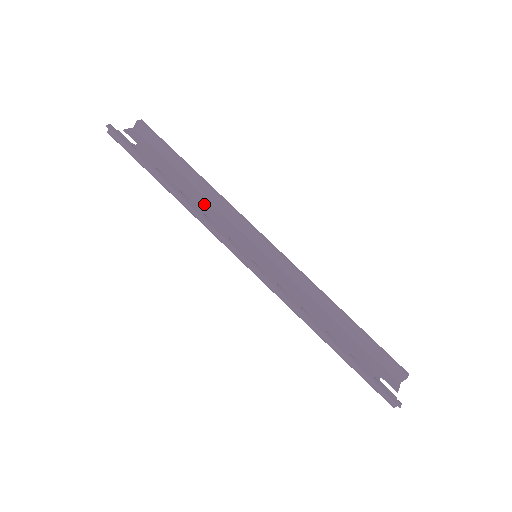
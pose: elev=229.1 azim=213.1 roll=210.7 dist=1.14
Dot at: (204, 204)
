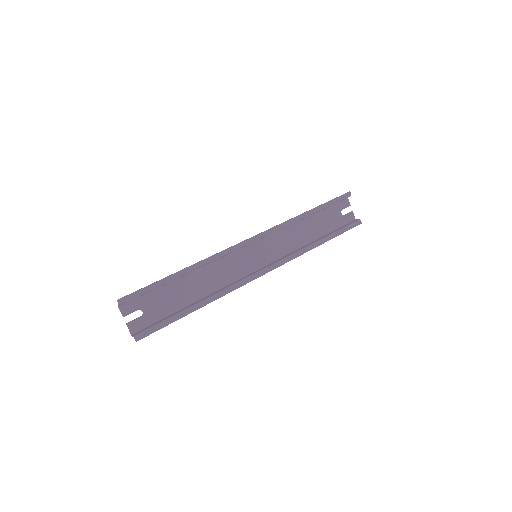
Dot at: (206, 274)
